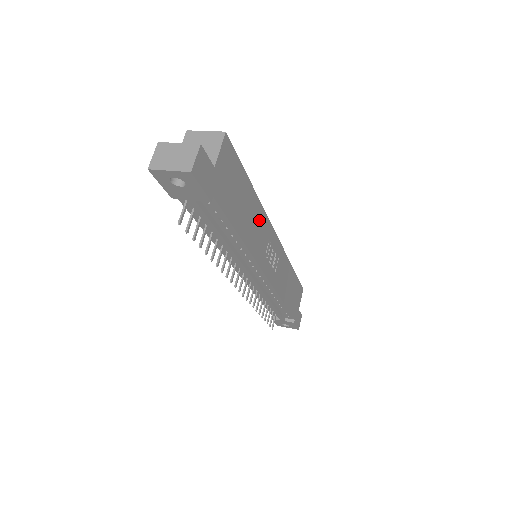
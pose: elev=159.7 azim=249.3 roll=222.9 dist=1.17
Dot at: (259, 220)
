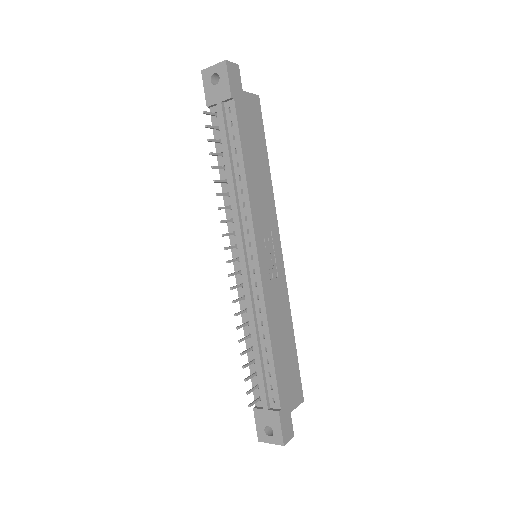
Dot at: (267, 197)
